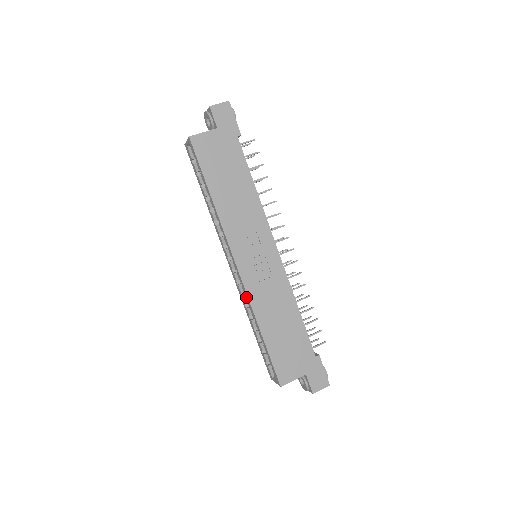
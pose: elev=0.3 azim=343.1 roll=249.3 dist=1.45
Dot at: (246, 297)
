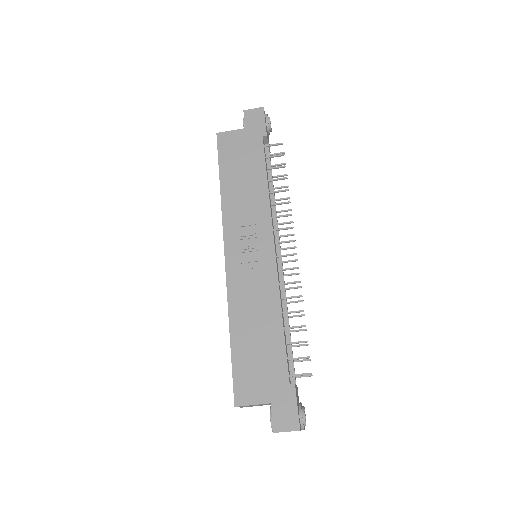
Dot at: occluded
